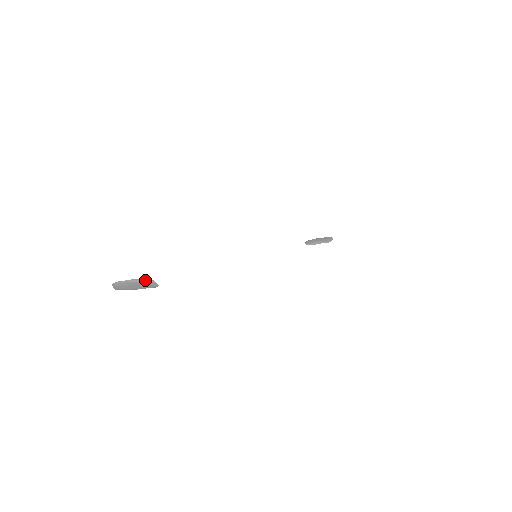
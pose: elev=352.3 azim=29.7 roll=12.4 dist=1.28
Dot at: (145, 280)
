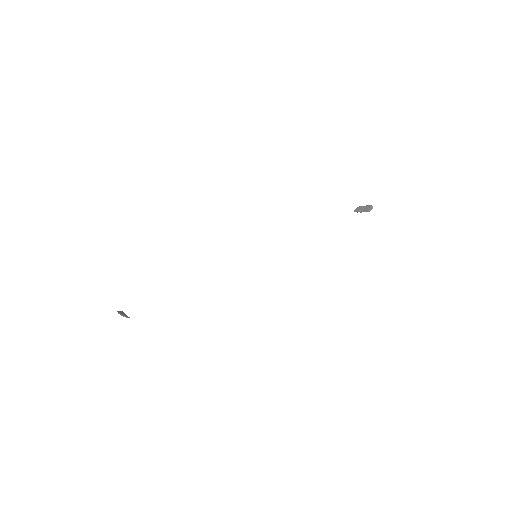
Dot at: (121, 315)
